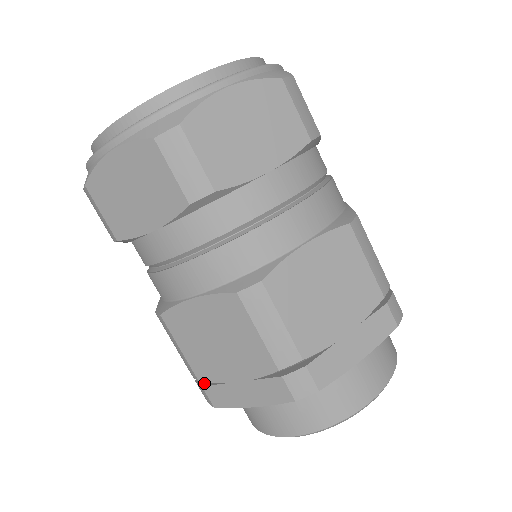
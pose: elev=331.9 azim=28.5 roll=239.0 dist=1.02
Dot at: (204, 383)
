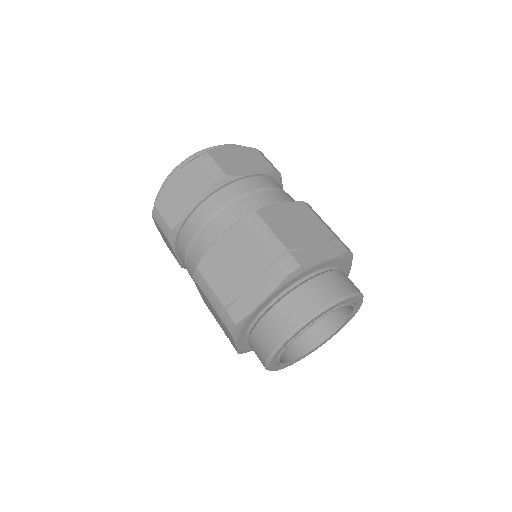
Dot at: (227, 310)
